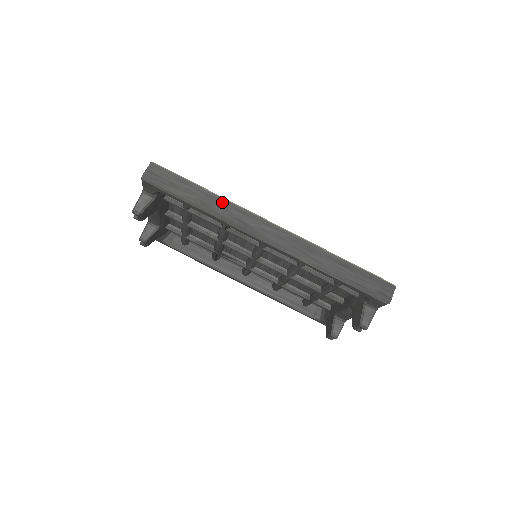
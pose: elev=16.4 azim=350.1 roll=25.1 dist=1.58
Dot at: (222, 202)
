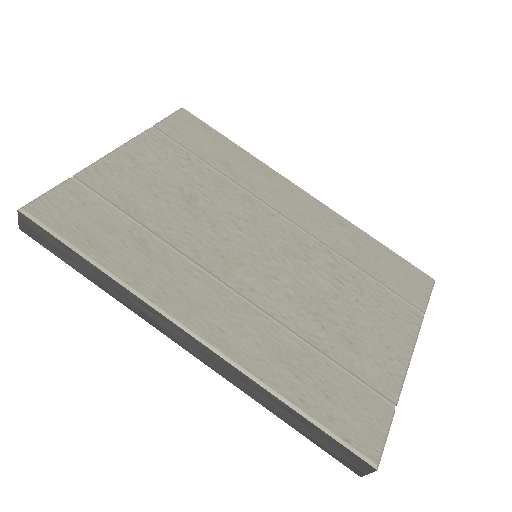
Dot at: (117, 286)
